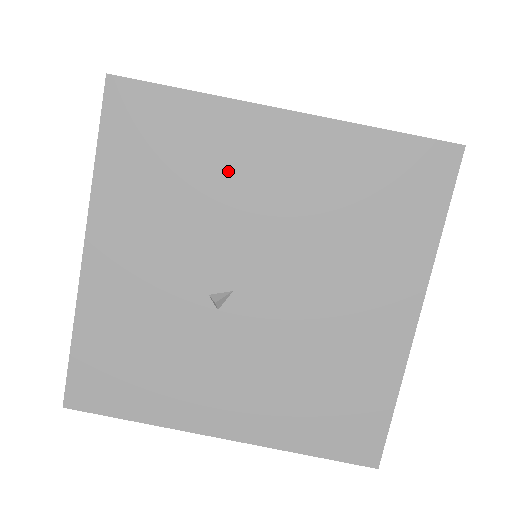
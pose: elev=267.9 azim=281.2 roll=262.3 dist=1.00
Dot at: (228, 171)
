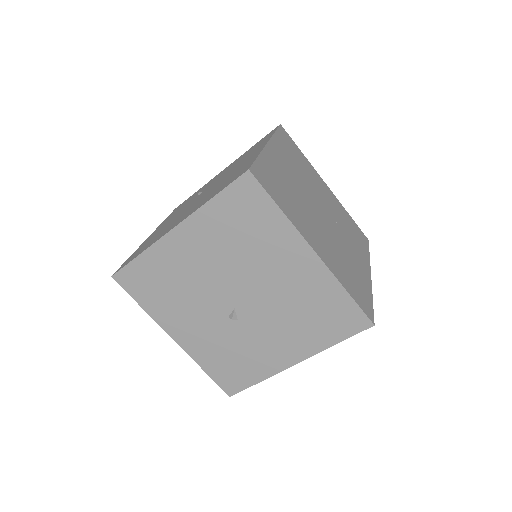
Dot at: (182, 269)
